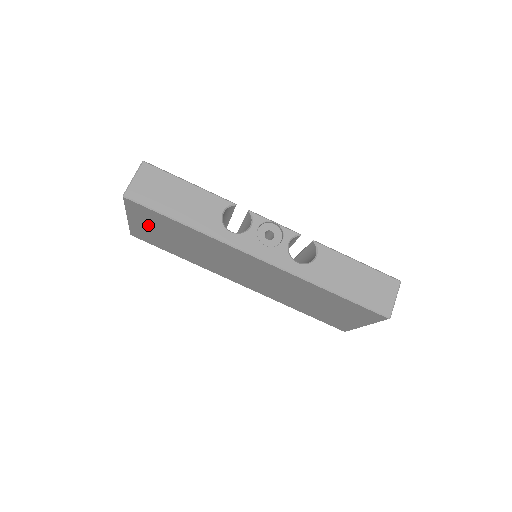
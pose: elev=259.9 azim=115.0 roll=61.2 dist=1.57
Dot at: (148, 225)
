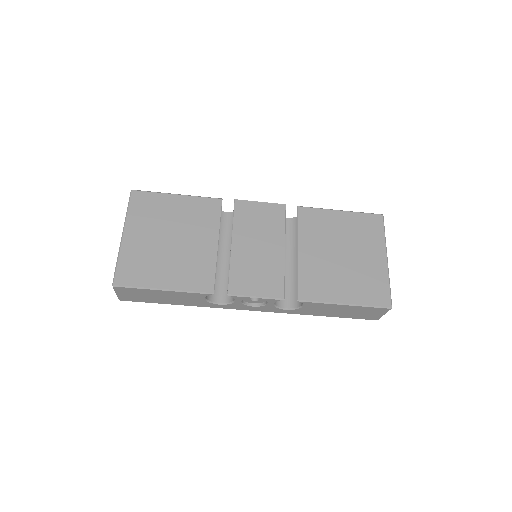
Dot at: occluded
